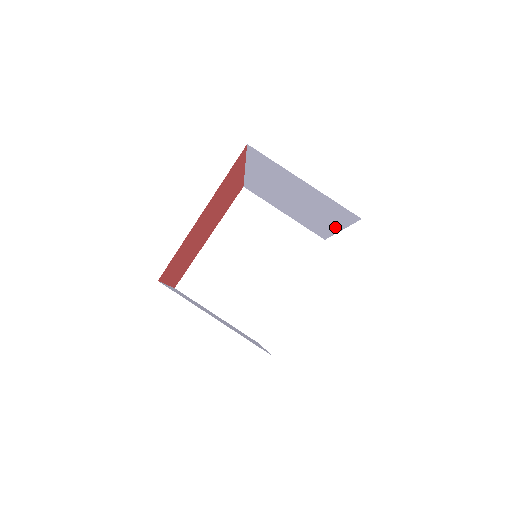
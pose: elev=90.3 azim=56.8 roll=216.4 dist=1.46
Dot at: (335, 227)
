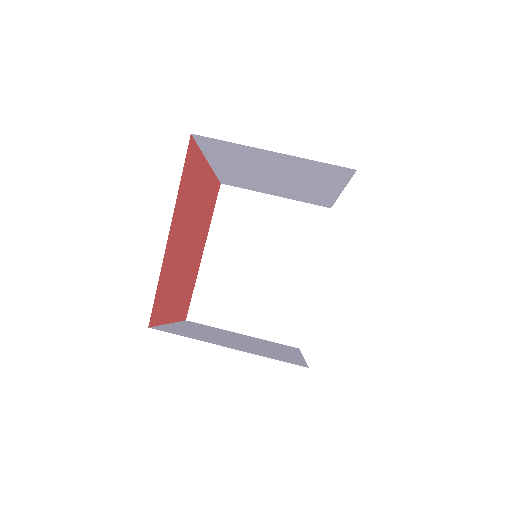
Dot at: (333, 191)
